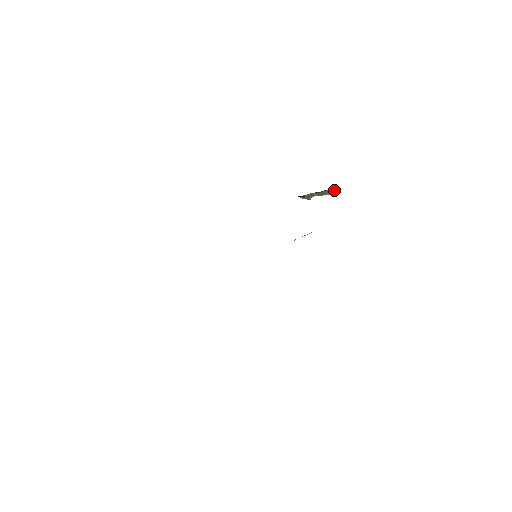
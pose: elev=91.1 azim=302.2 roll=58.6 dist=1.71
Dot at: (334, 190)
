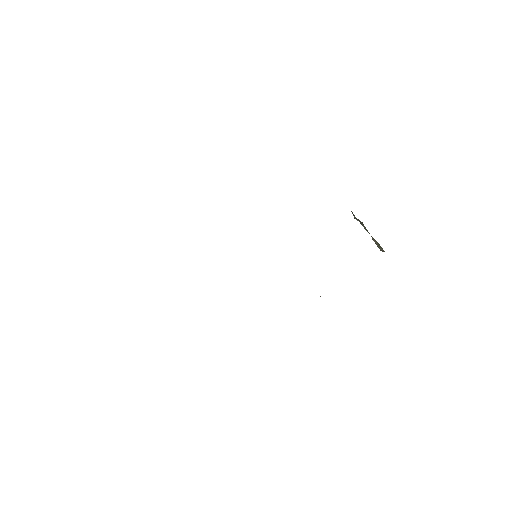
Dot at: (382, 248)
